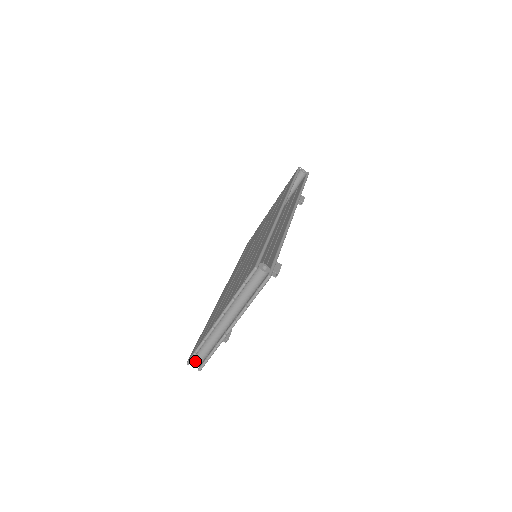
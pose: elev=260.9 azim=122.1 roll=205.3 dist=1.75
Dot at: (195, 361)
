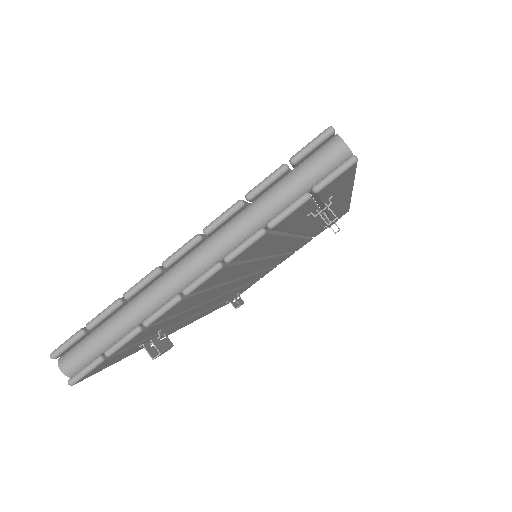
Dot at: (73, 354)
